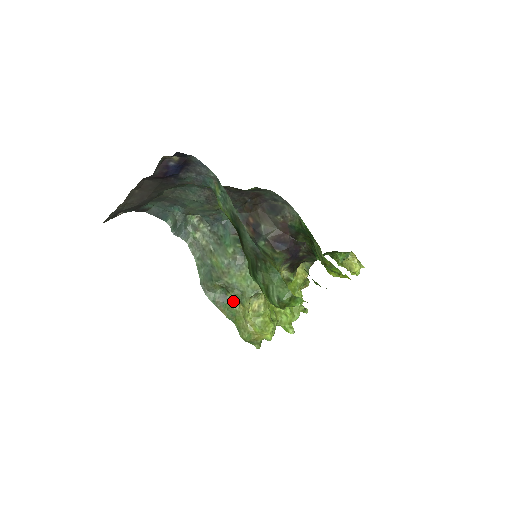
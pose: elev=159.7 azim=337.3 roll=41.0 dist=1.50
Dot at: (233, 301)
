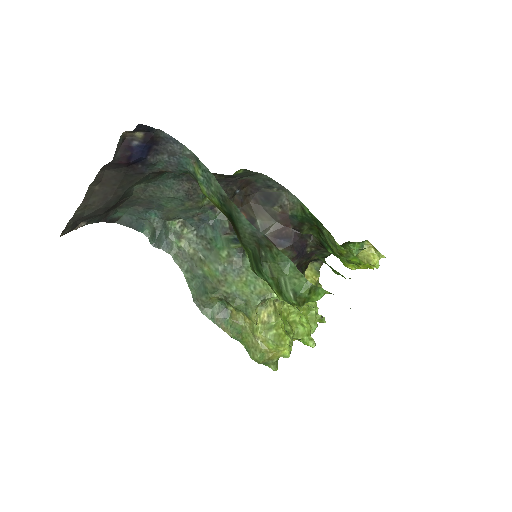
Dot at: (236, 315)
